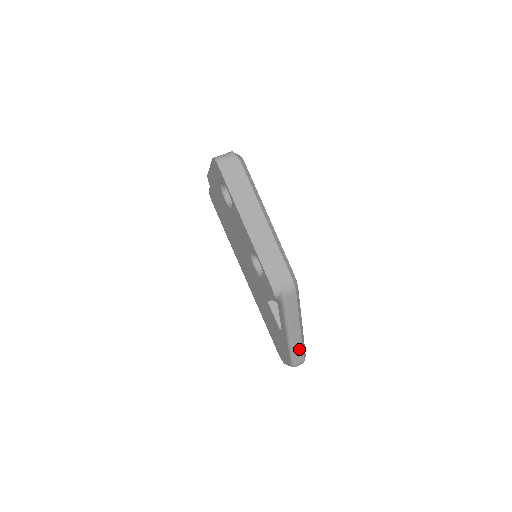
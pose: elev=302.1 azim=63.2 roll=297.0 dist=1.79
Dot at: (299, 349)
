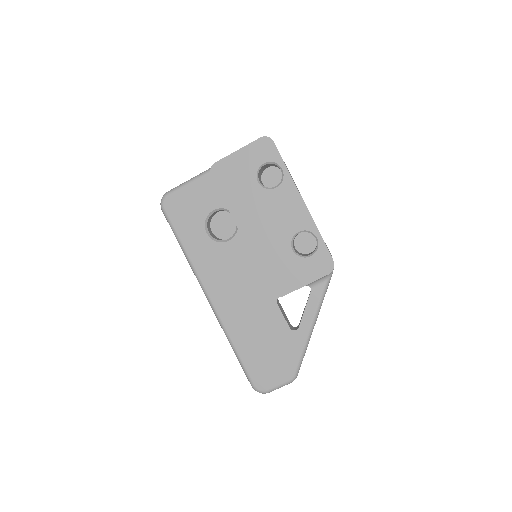
Dot at: occluded
